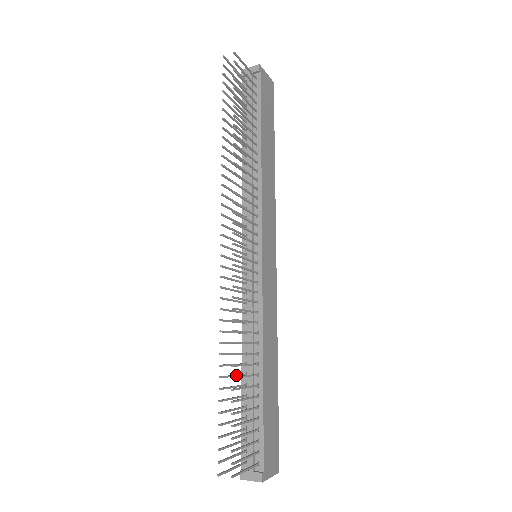
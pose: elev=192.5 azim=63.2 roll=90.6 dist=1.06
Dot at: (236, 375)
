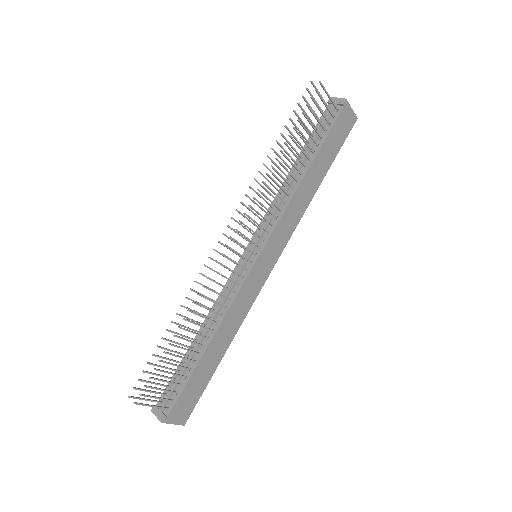
Dot at: (185, 336)
